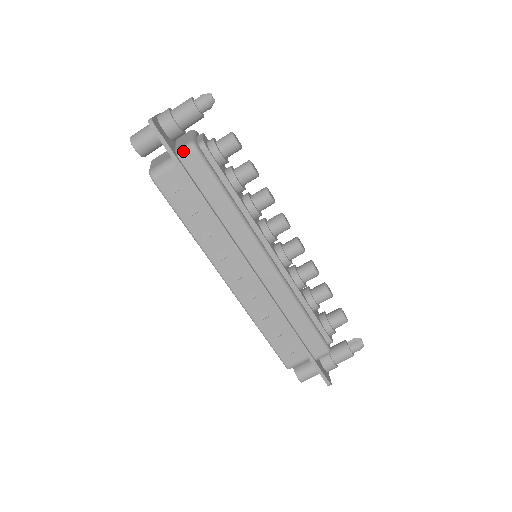
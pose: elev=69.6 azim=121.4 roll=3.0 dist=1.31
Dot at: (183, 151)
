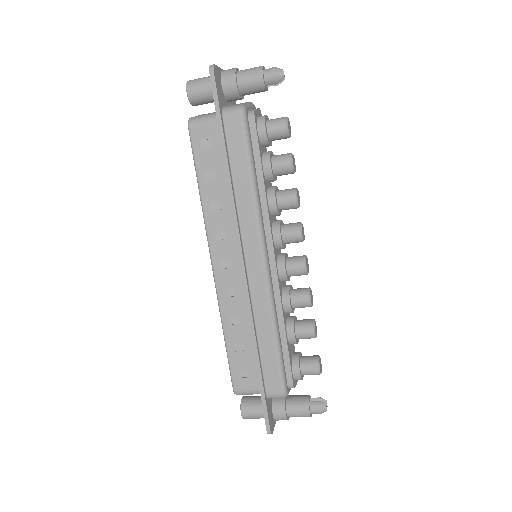
Dot at: (230, 110)
